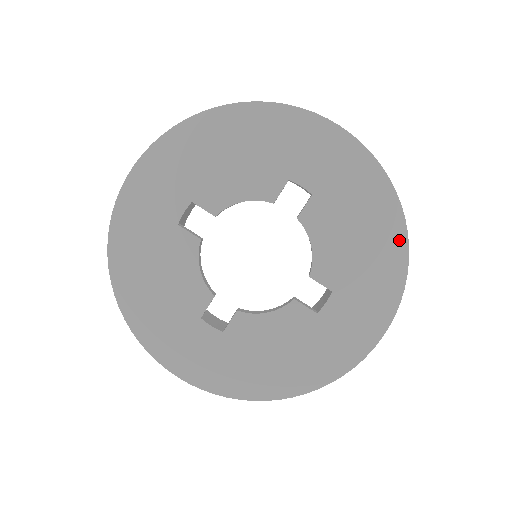
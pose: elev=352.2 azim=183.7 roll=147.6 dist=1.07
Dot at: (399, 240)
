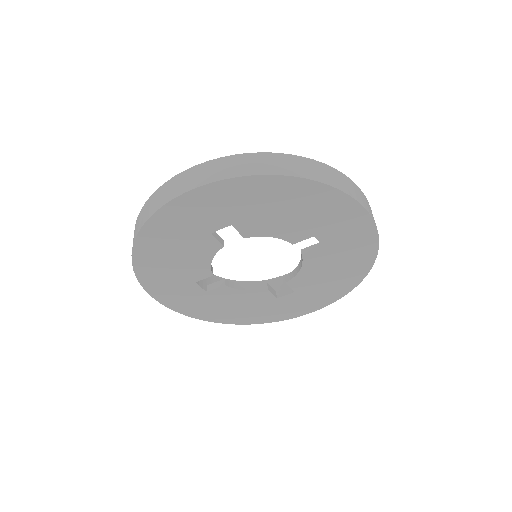
Dot at: (354, 282)
